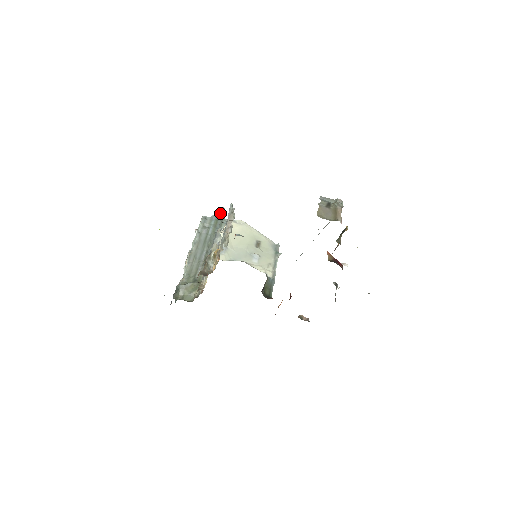
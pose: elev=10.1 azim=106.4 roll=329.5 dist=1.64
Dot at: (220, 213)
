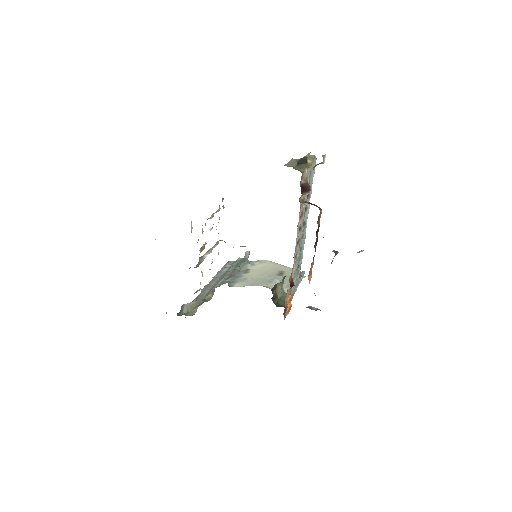
Dot at: (244, 257)
